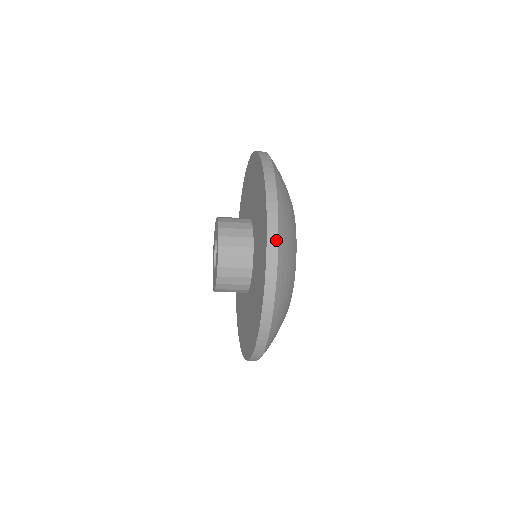
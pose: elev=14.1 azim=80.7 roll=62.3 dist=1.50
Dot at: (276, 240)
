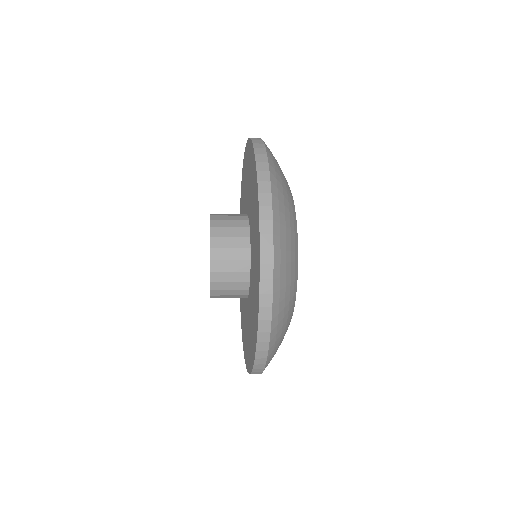
Dot at: (270, 281)
